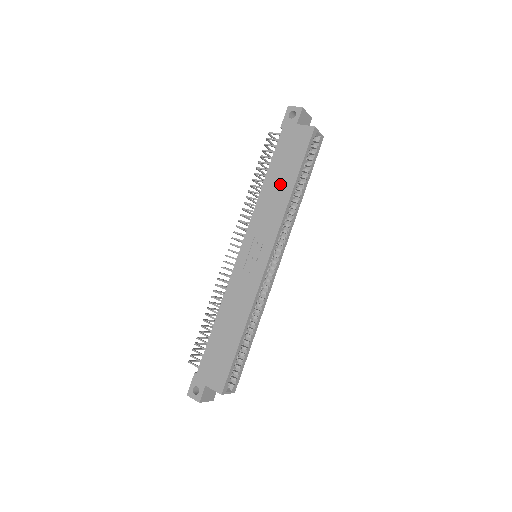
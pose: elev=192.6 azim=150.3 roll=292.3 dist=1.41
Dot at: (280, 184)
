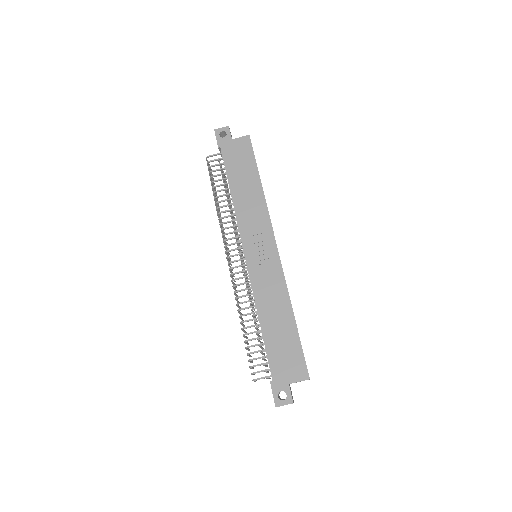
Dot at: (247, 187)
